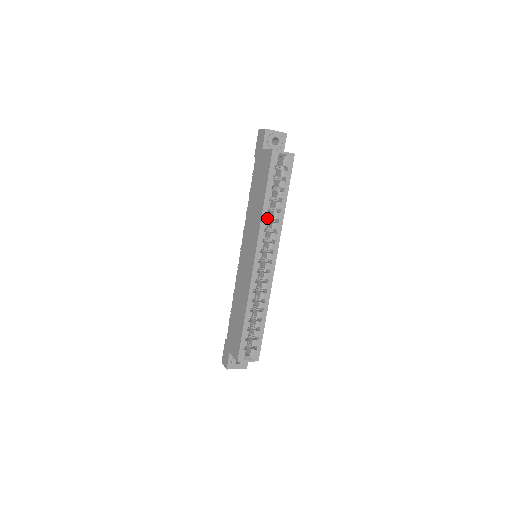
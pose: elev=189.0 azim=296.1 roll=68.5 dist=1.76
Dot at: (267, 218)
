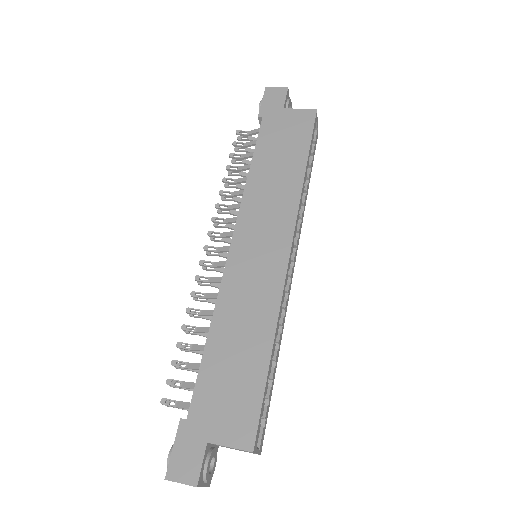
Dot at: occluded
